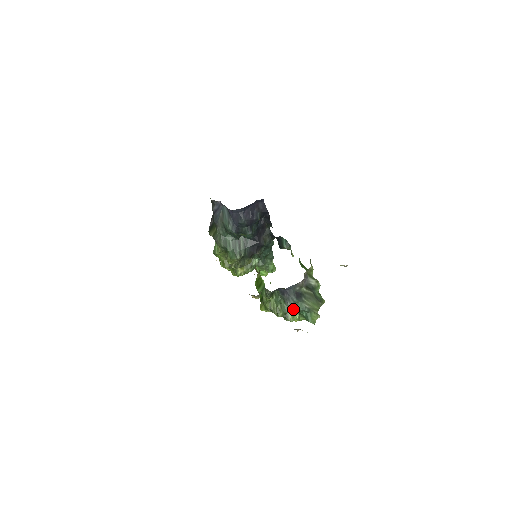
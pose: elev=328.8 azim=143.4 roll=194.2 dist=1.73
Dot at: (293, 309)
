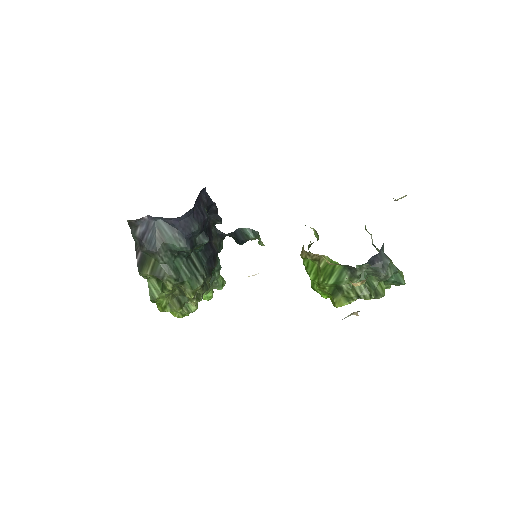
Dot at: (387, 277)
